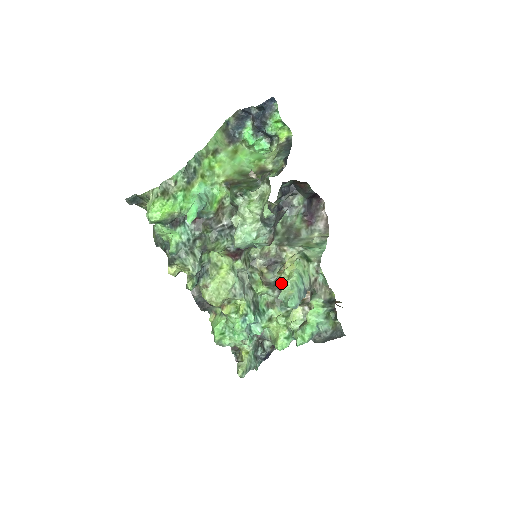
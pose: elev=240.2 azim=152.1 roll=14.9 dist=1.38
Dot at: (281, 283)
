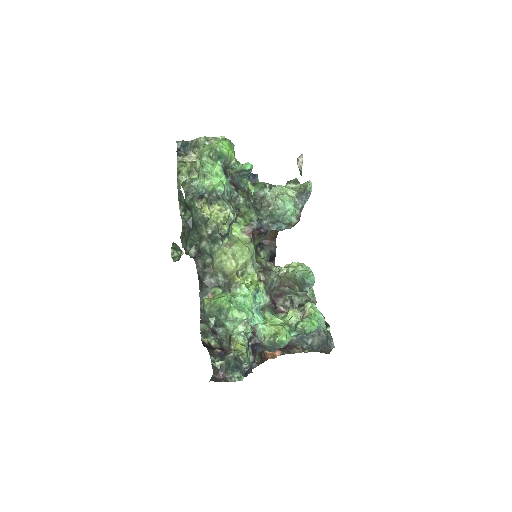
Dot at: (291, 270)
